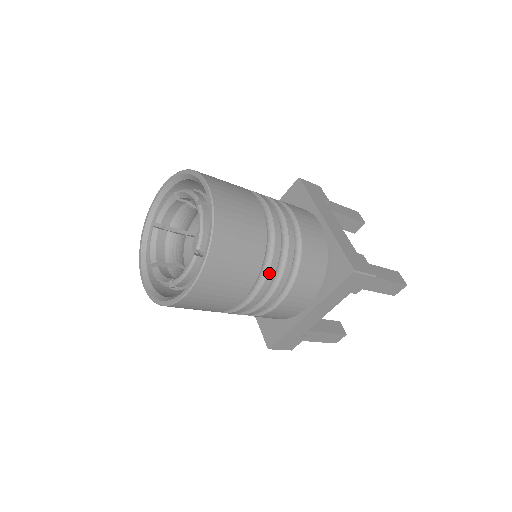
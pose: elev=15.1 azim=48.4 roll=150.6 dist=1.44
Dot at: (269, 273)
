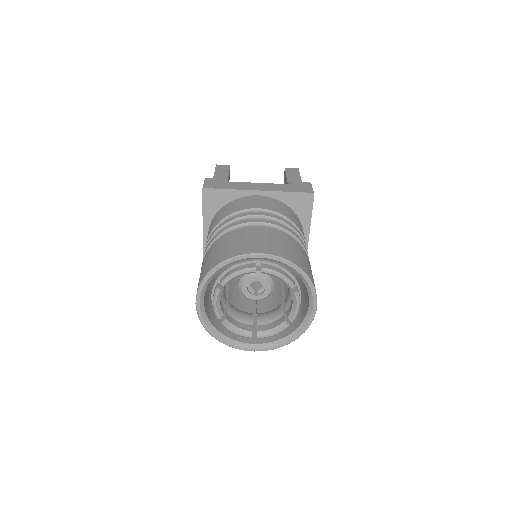
Dot at: (305, 249)
